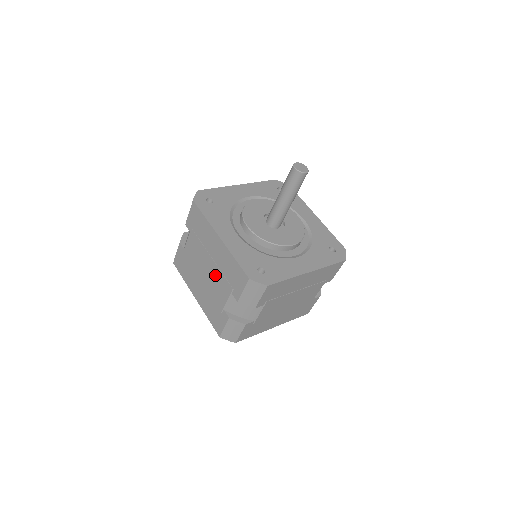
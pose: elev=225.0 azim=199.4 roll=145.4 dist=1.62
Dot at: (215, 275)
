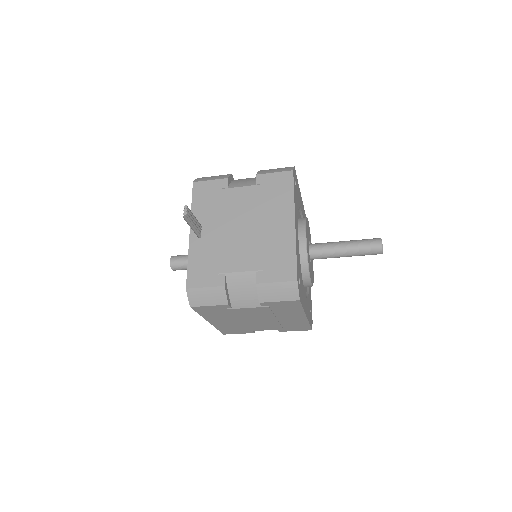
Dot at: (268, 324)
